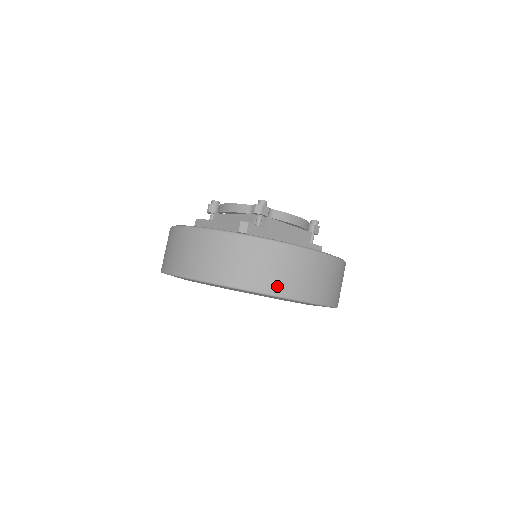
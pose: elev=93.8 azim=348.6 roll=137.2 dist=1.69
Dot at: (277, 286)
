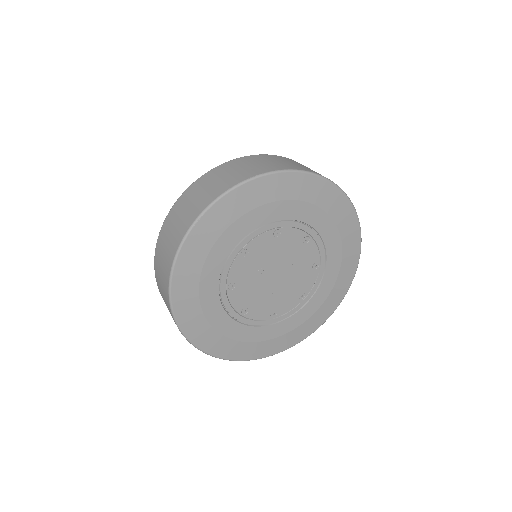
Dot at: (221, 188)
